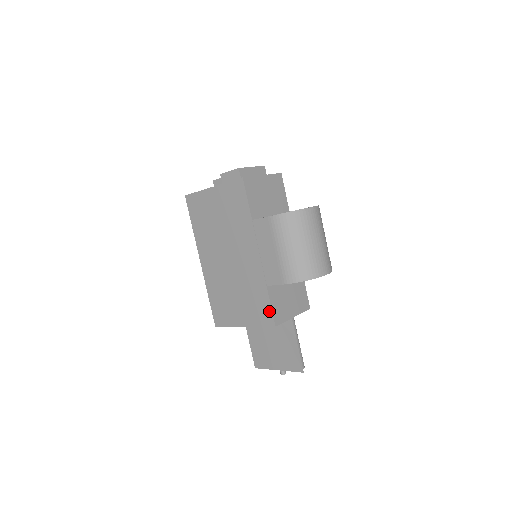
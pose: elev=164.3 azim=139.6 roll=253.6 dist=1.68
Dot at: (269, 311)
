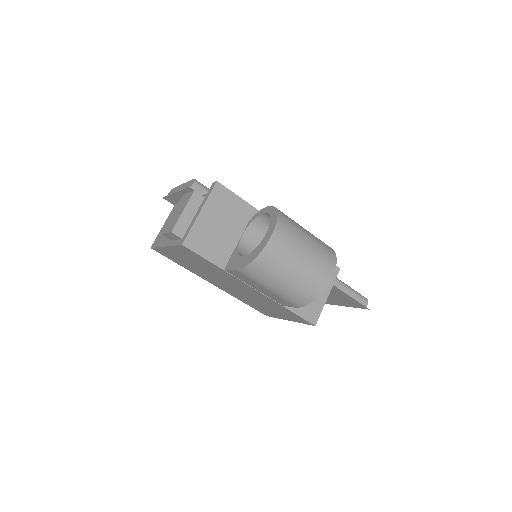
Dot at: (300, 318)
